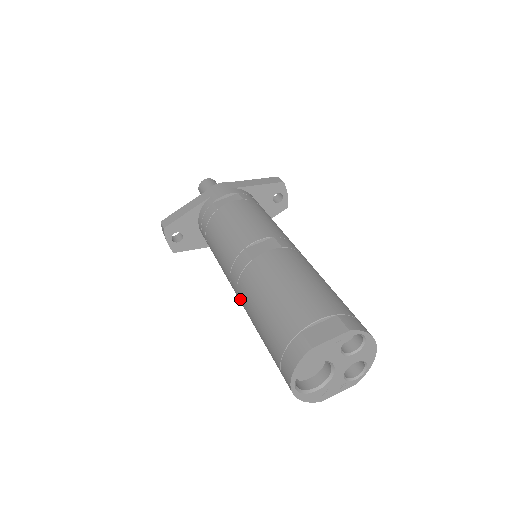
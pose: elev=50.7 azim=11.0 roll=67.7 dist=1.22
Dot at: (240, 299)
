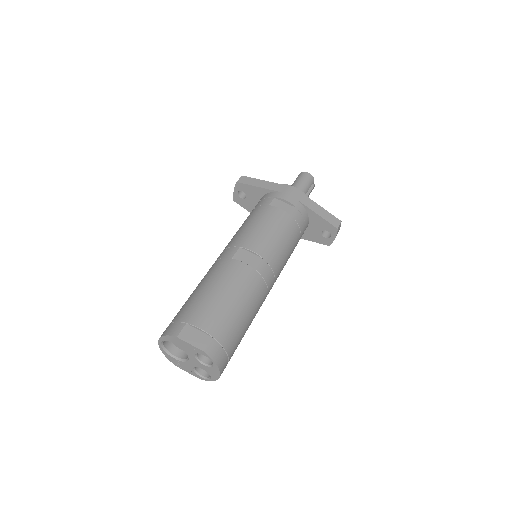
Dot at: occluded
